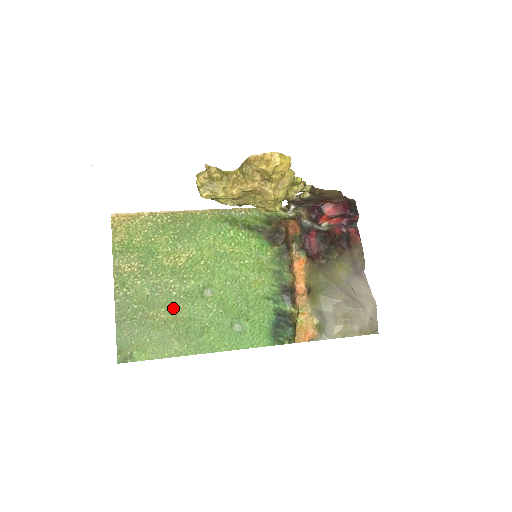
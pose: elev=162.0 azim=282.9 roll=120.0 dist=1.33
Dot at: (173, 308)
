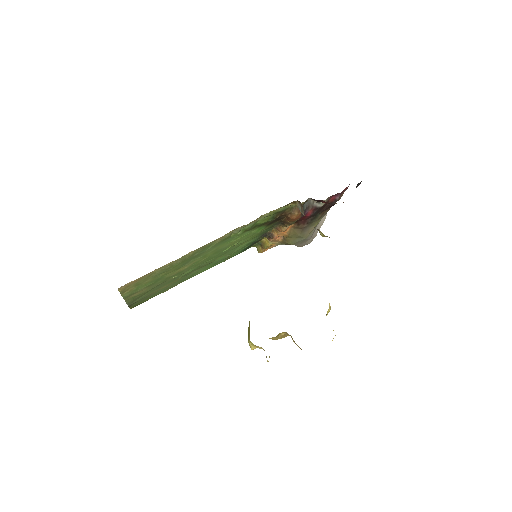
Dot at: (173, 281)
